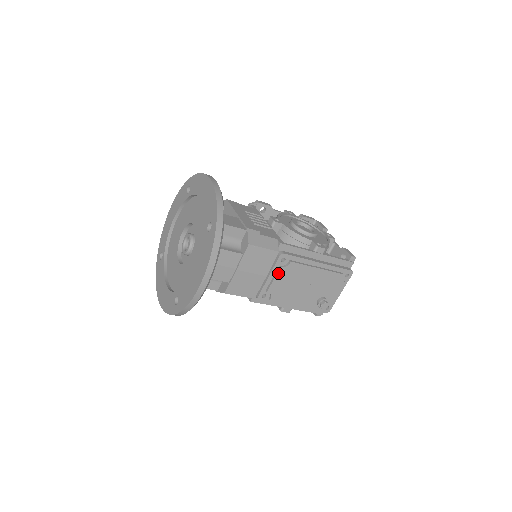
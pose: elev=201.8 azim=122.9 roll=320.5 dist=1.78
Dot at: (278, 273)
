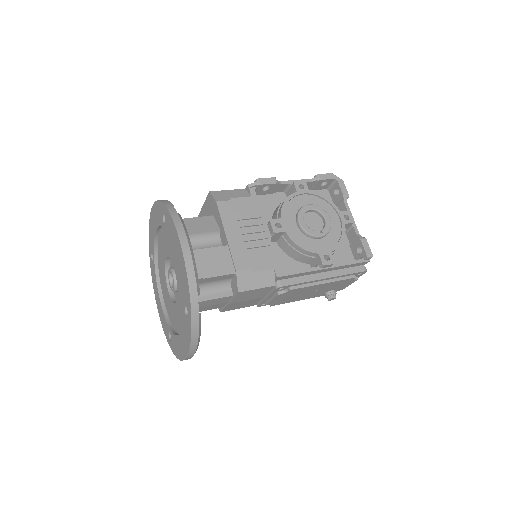
Dot at: (276, 297)
